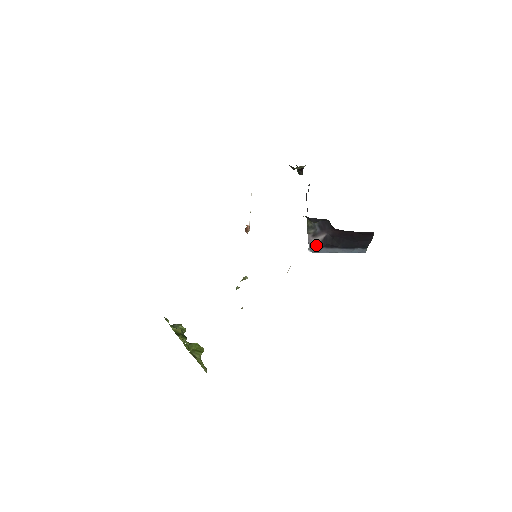
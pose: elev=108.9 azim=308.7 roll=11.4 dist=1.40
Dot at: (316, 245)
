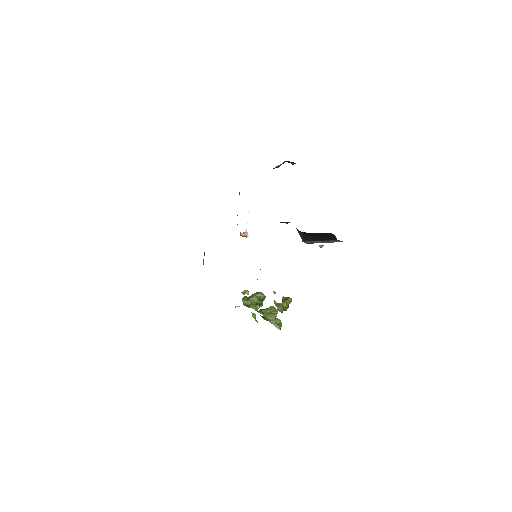
Dot at: occluded
